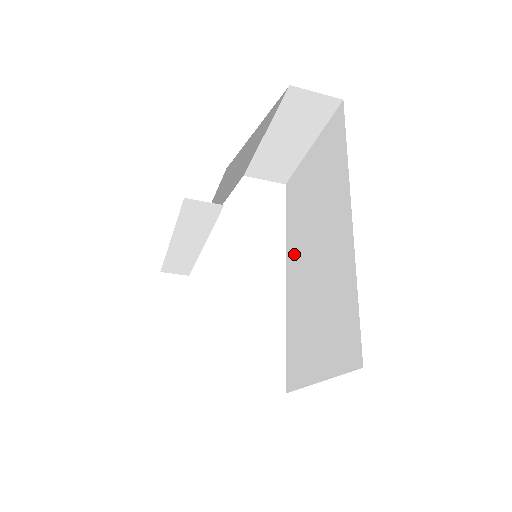
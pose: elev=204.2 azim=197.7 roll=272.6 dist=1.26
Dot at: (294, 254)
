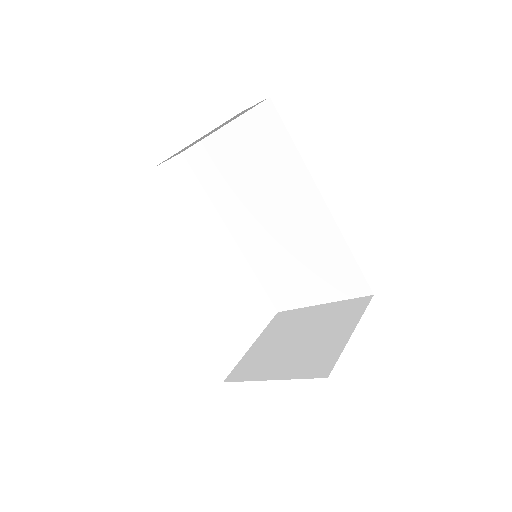
Dot at: (239, 220)
